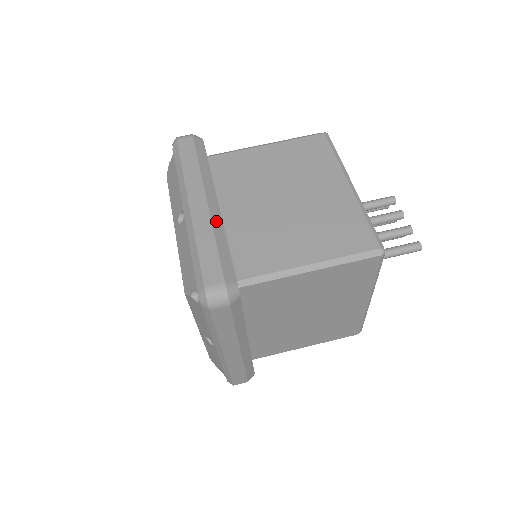
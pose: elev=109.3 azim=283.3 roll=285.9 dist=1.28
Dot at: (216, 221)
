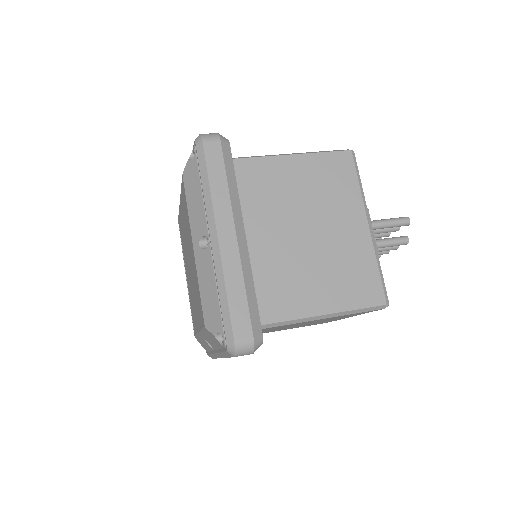
Dot at: occluded
